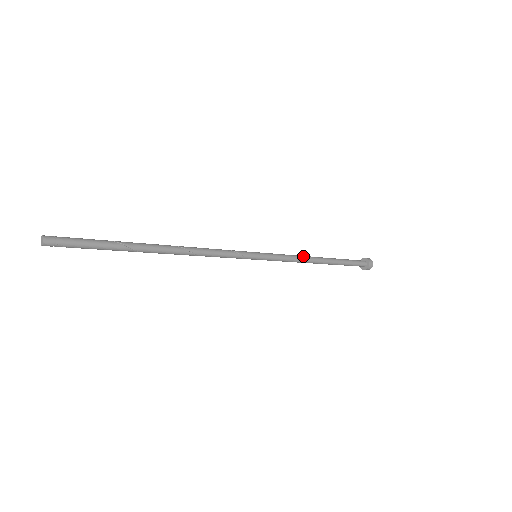
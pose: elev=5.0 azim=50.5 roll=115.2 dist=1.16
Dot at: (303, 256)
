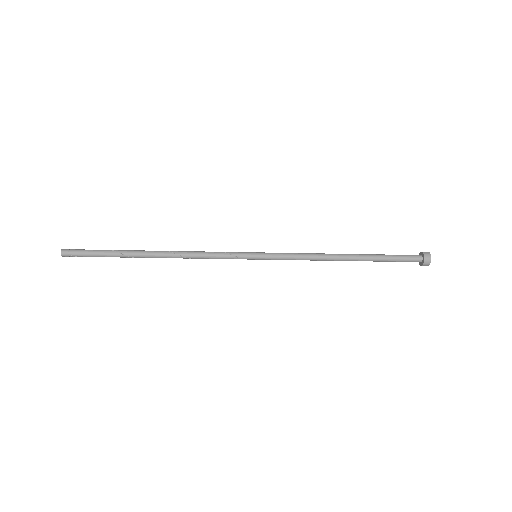
Dot at: (318, 254)
